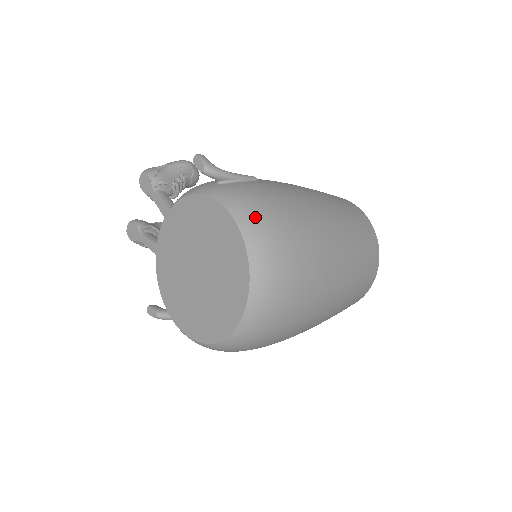
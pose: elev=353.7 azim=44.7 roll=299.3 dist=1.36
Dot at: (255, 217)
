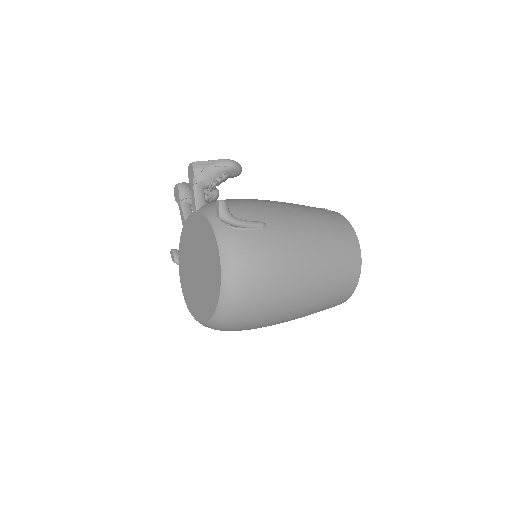
Dot at: (236, 274)
